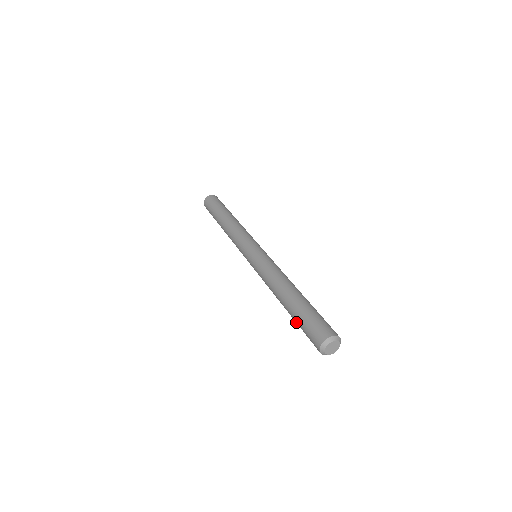
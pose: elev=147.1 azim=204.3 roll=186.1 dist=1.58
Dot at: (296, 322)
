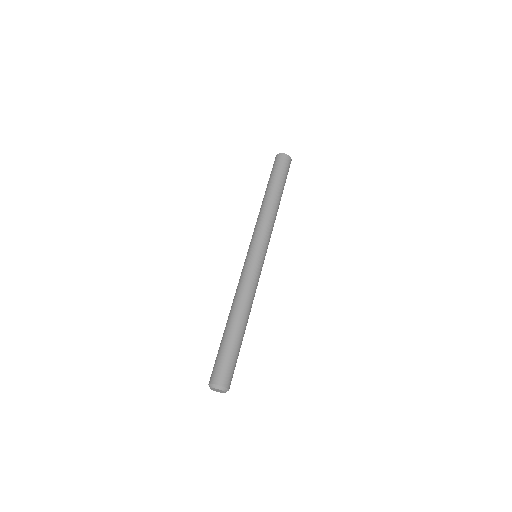
Dot at: (222, 344)
